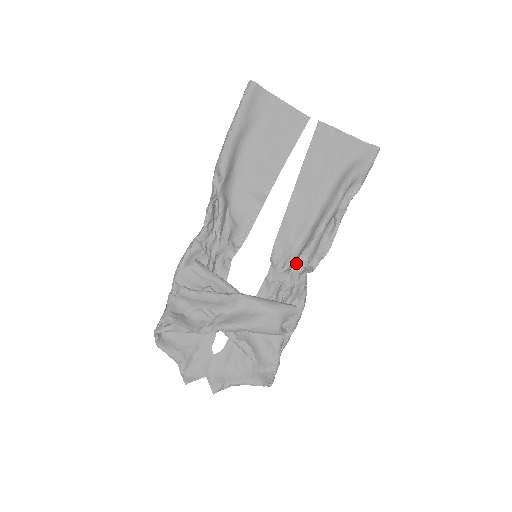
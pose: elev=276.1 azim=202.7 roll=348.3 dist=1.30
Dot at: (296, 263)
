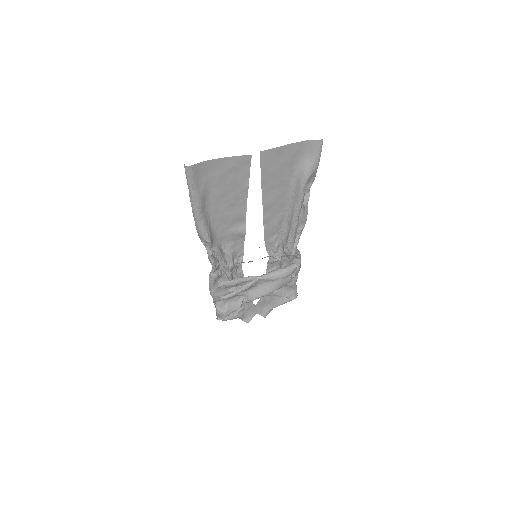
Dot at: (286, 248)
